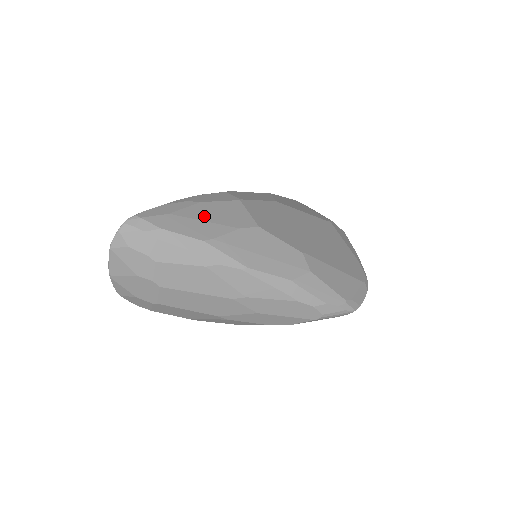
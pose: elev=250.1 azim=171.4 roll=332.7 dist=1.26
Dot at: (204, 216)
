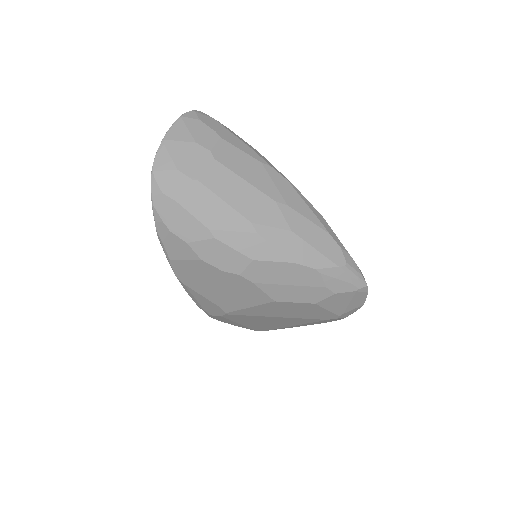
Dot at: occluded
